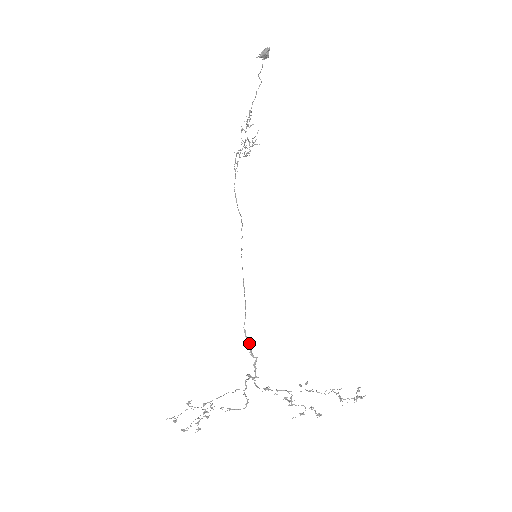
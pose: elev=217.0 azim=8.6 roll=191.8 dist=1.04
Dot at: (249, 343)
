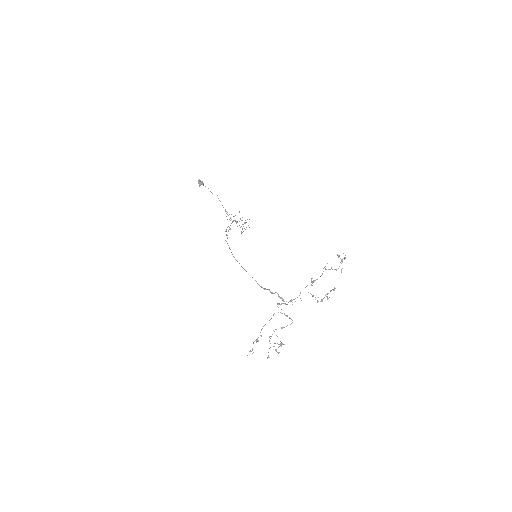
Dot at: occluded
